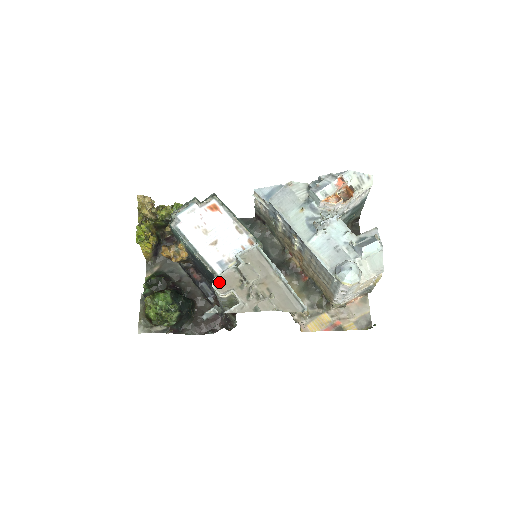
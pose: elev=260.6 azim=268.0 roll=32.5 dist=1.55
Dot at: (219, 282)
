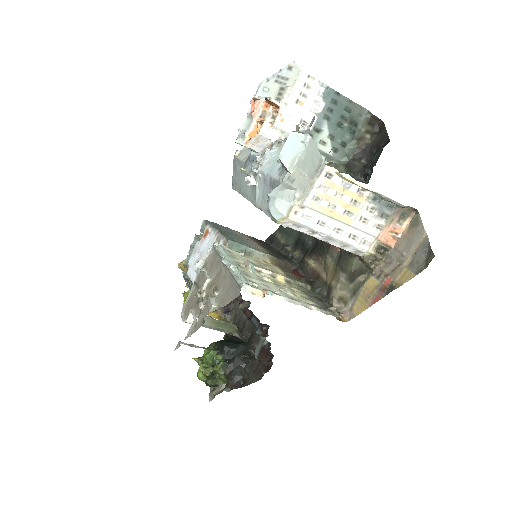
Dot at: (186, 308)
